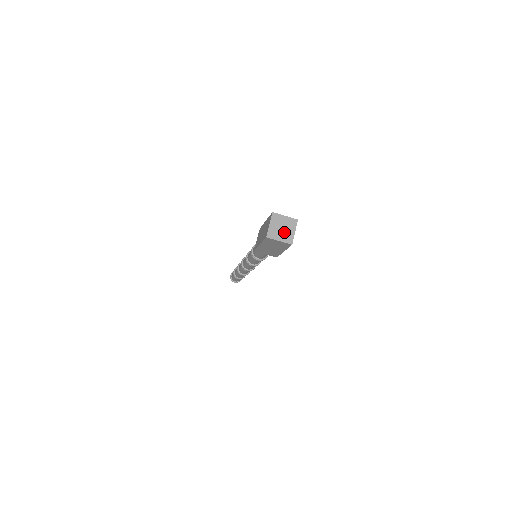
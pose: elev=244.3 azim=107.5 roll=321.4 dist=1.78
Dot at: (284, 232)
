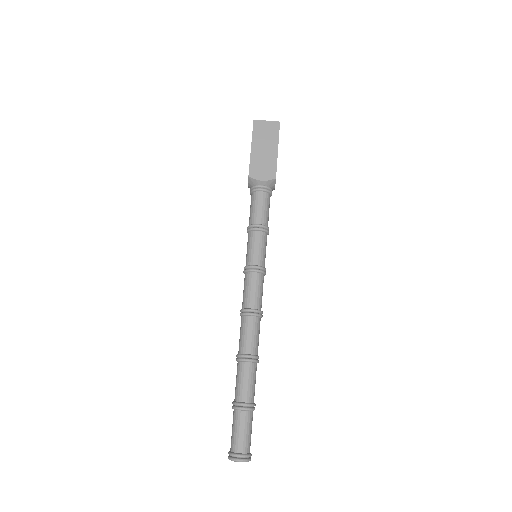
Dot at: occluded
